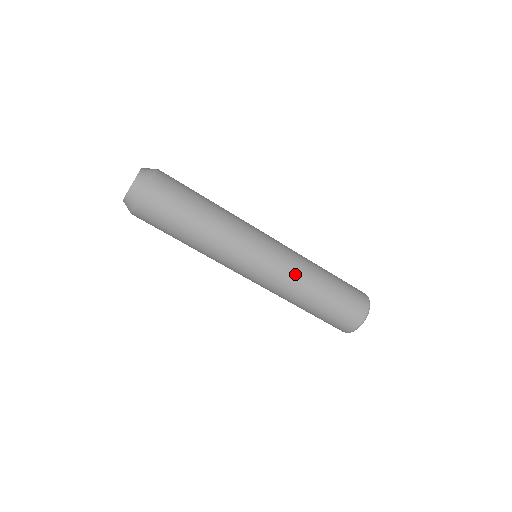
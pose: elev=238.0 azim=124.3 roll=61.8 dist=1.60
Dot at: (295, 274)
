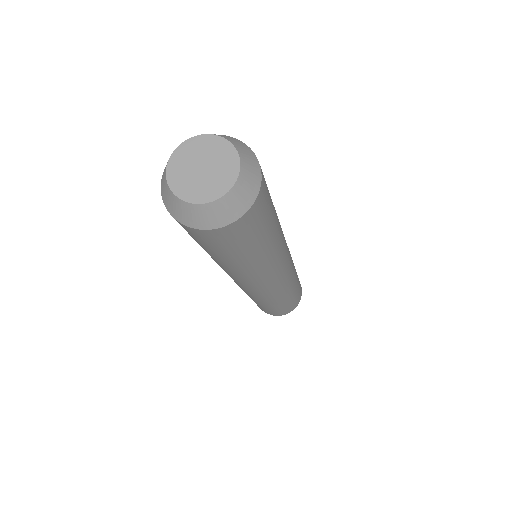
Dot at: (291, 280)
